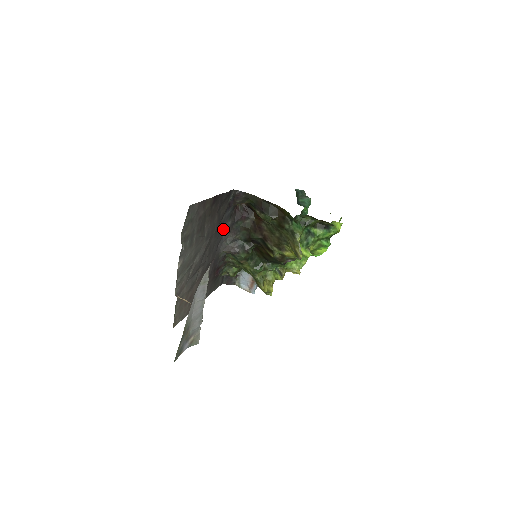
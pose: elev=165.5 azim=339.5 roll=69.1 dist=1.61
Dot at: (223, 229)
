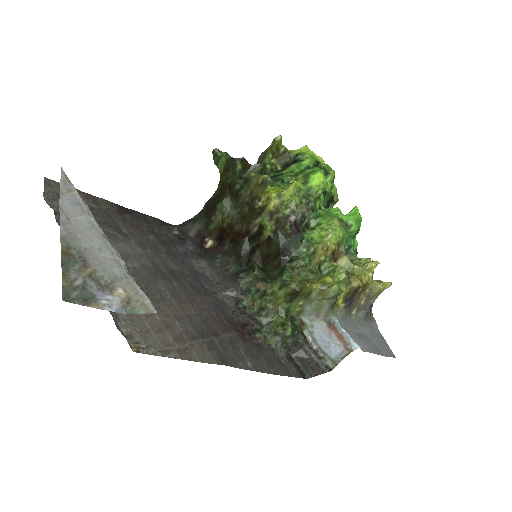
Dot at: (198, 268)
